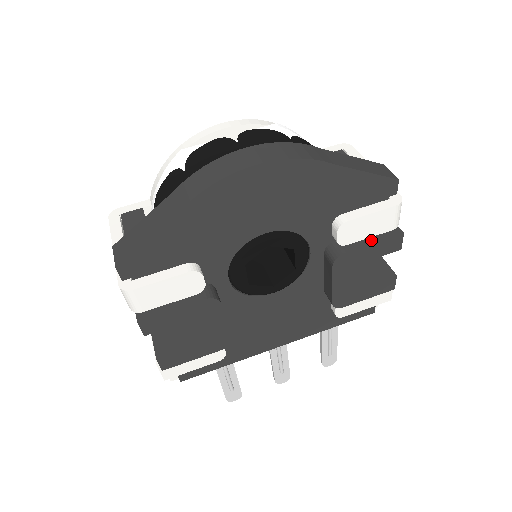
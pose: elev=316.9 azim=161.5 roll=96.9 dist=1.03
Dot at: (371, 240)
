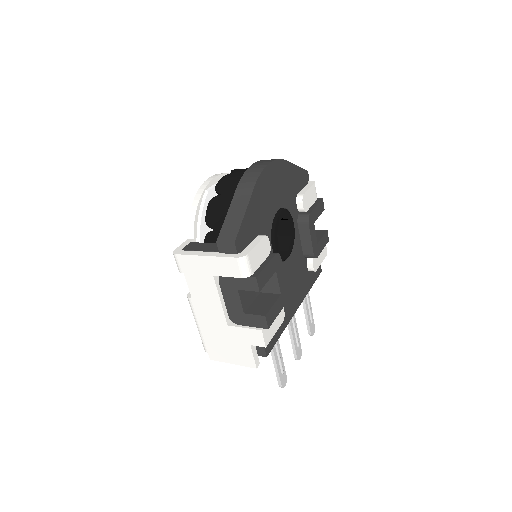
Dot at: (314, 205)
